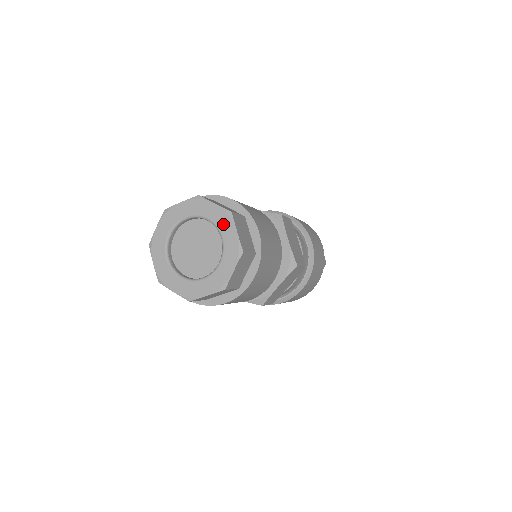
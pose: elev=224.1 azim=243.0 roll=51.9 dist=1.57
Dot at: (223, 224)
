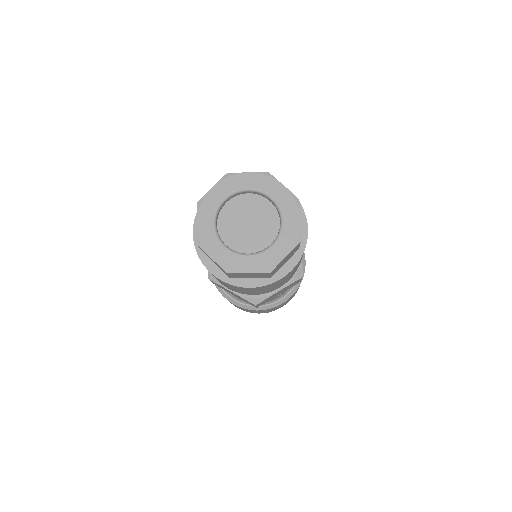
Dot at: (287, 208)
